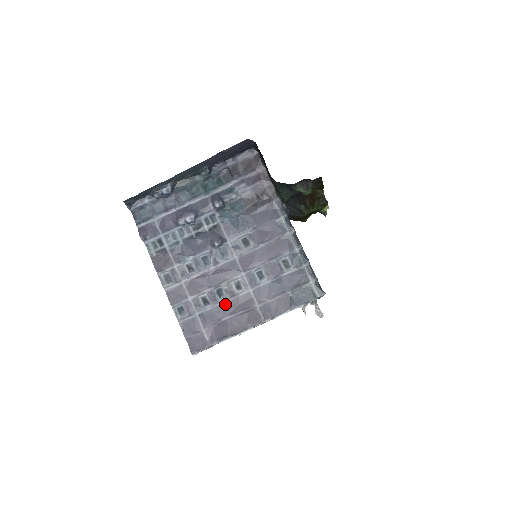
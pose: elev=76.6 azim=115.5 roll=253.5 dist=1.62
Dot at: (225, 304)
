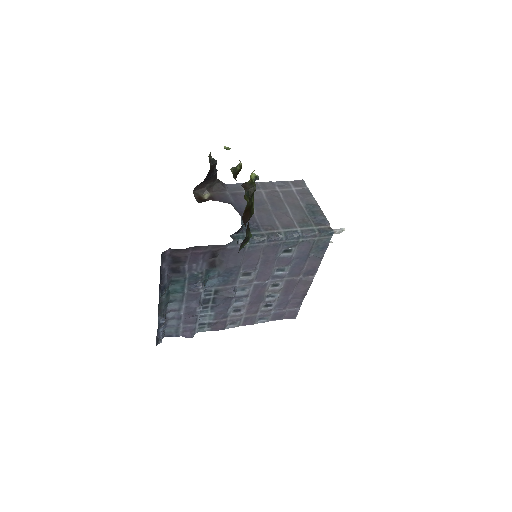
Dot at: (281, 296)
